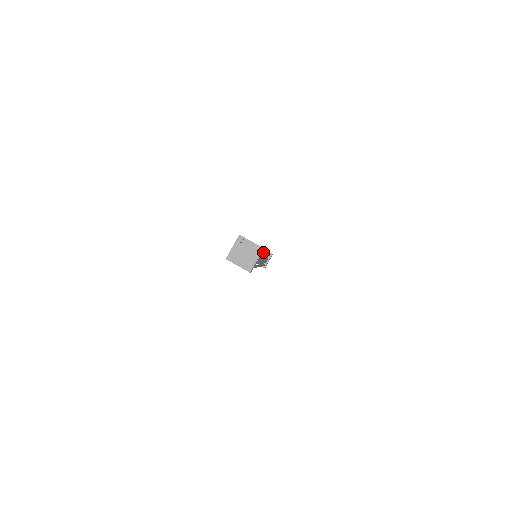
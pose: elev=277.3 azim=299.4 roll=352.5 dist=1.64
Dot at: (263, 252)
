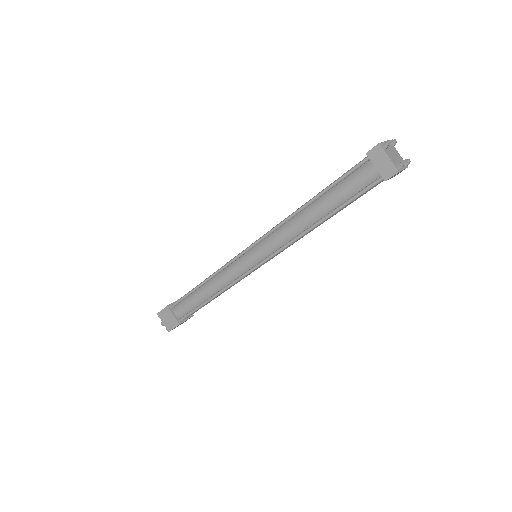
Dot at: occluded
